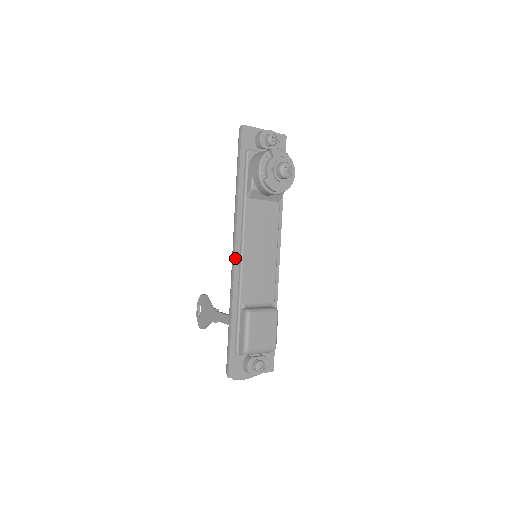
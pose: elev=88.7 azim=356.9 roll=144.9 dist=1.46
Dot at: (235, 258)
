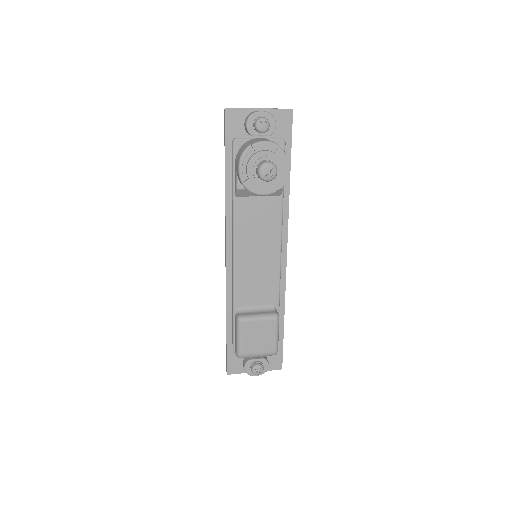
Dot at: (226, 262)
